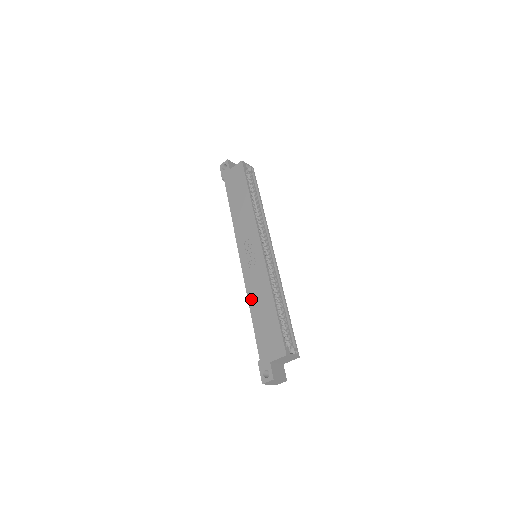
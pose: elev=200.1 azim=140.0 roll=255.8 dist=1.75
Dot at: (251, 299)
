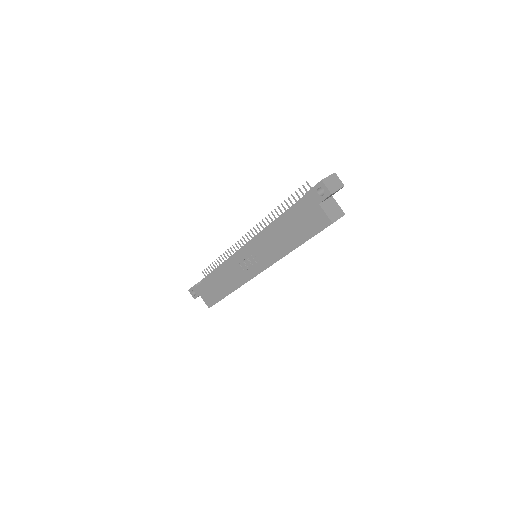
Dot at: (222, 271)
